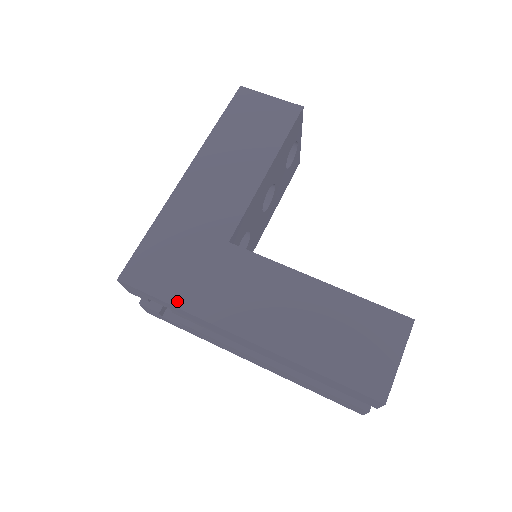
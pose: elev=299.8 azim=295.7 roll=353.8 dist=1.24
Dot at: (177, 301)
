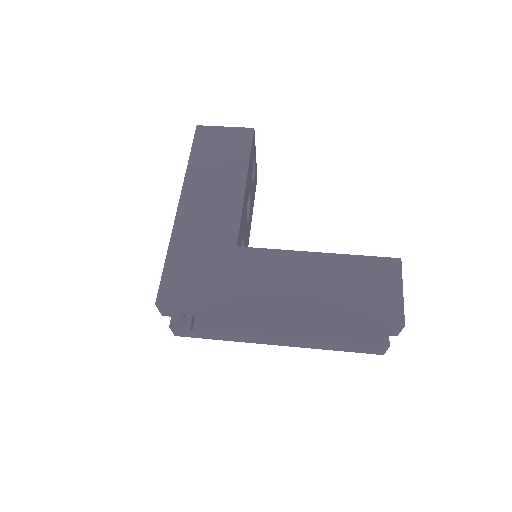
Dot at: (213, 304)
